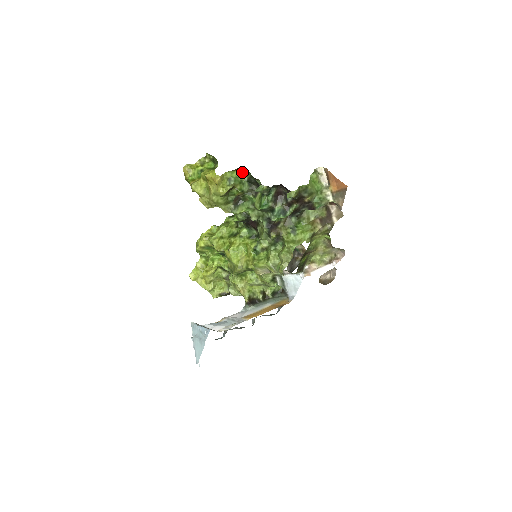
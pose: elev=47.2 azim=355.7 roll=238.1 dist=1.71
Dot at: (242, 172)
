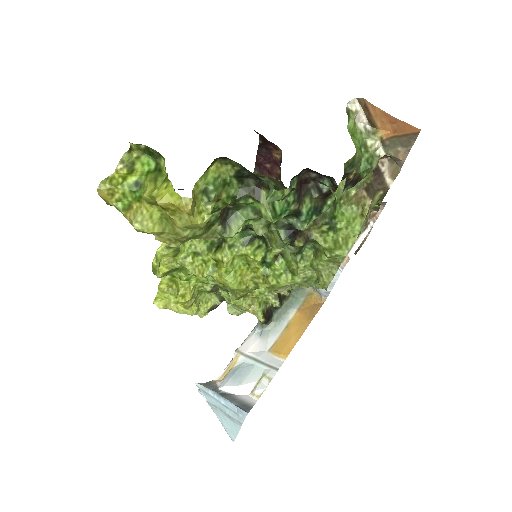
Dot at: (220, 163)
